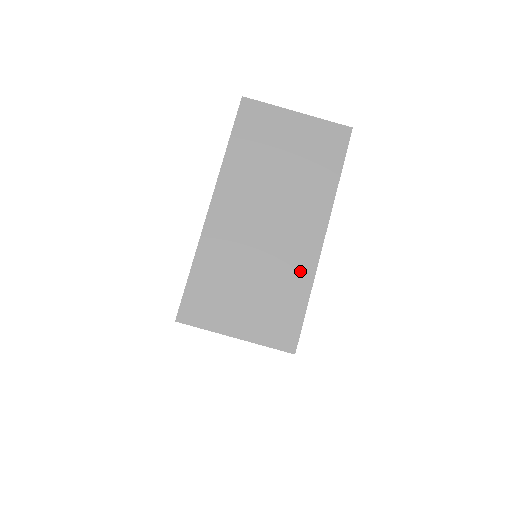
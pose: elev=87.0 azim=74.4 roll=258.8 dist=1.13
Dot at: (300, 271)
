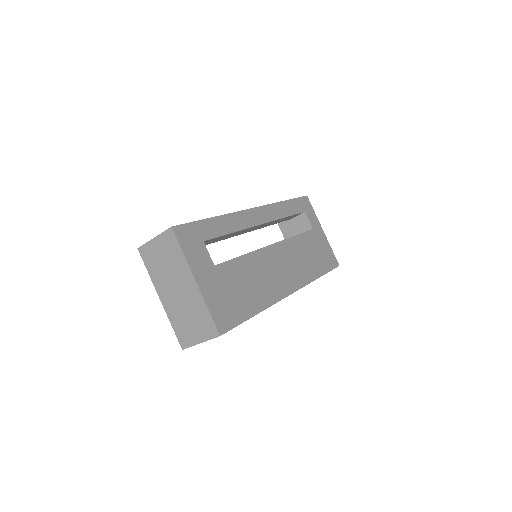
Dot at: (199, 302)
